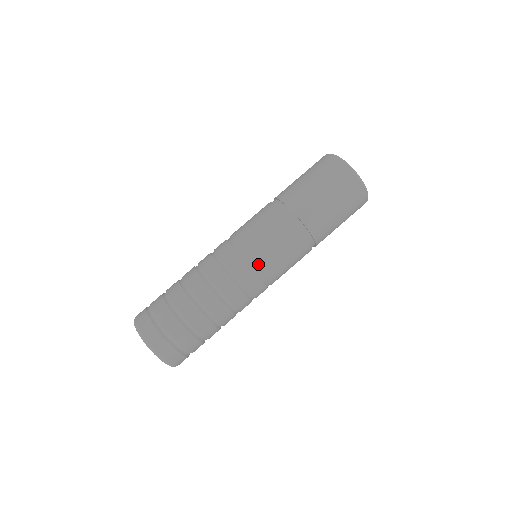
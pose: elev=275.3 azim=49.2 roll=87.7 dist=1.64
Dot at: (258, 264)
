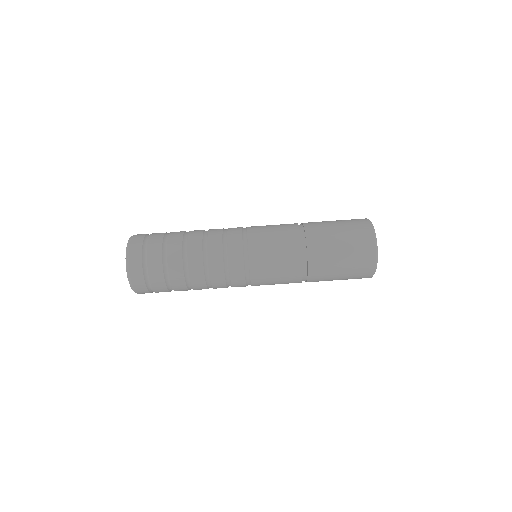
Dot at: (252, 278)
